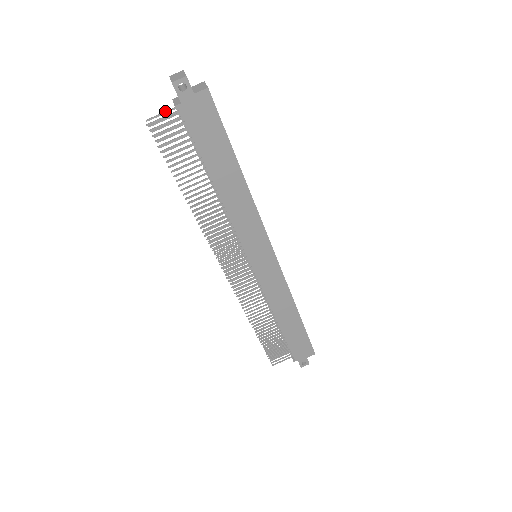
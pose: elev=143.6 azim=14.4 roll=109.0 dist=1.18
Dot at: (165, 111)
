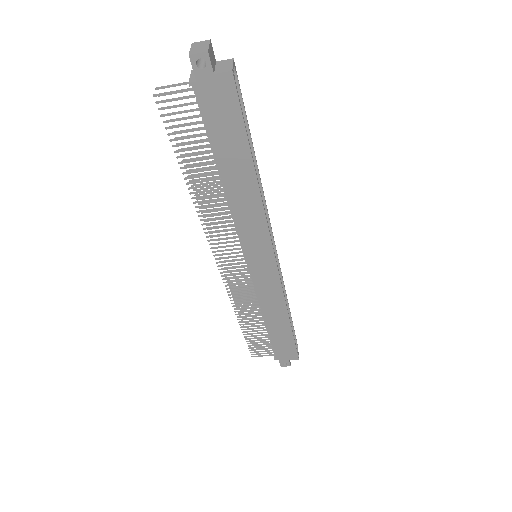
Dot at: (180, 83)
